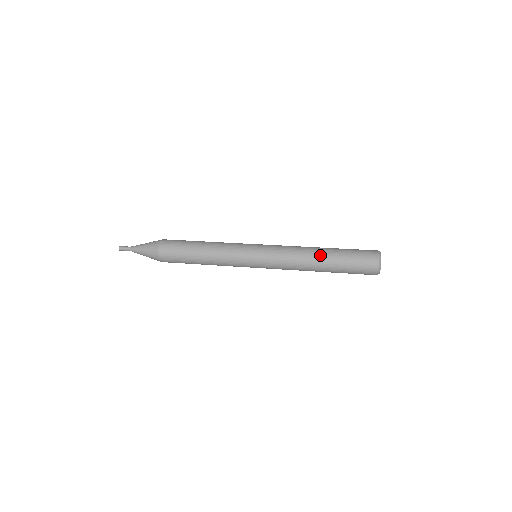
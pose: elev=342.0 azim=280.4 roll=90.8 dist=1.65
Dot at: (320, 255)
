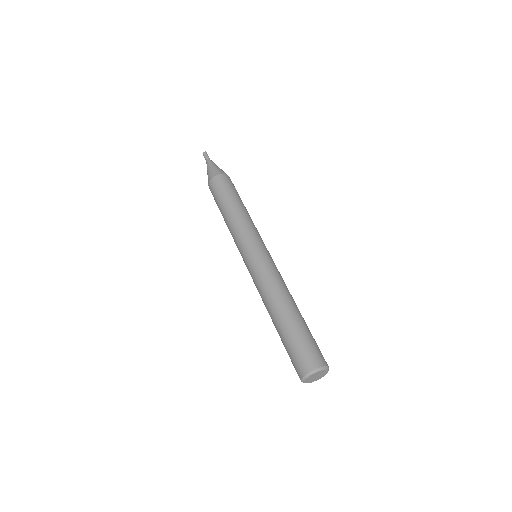
Dot at: (272, 317)
